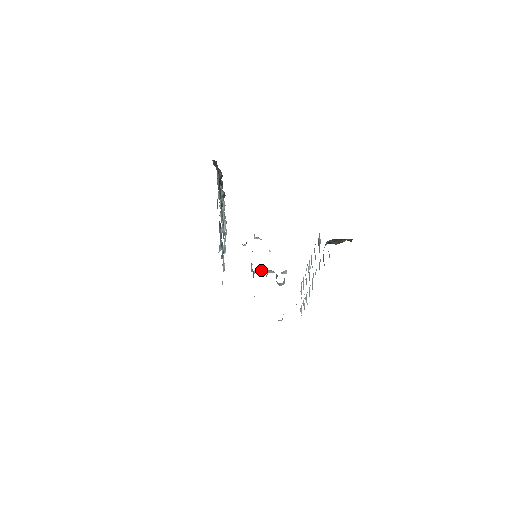
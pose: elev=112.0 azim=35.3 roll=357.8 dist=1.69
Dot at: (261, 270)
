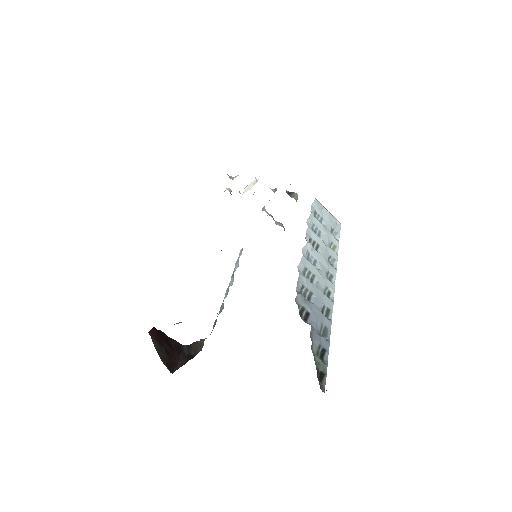
Dot at: occluded
